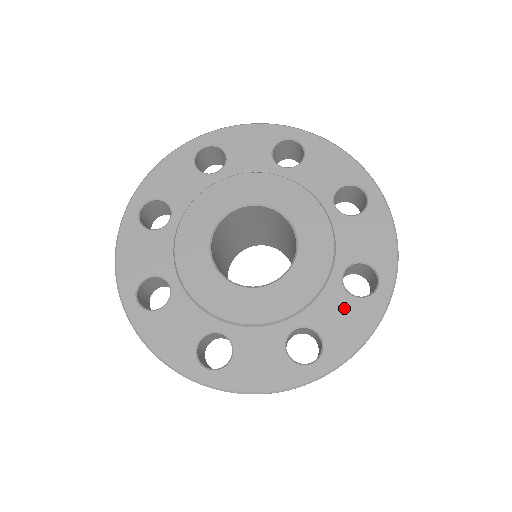
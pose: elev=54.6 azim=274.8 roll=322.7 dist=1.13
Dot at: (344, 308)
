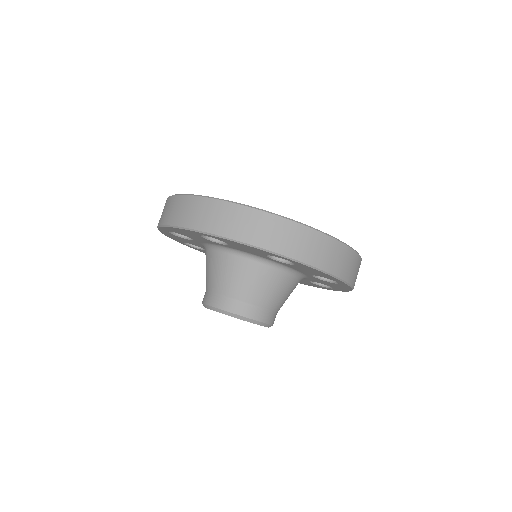
Dot at: occluded
